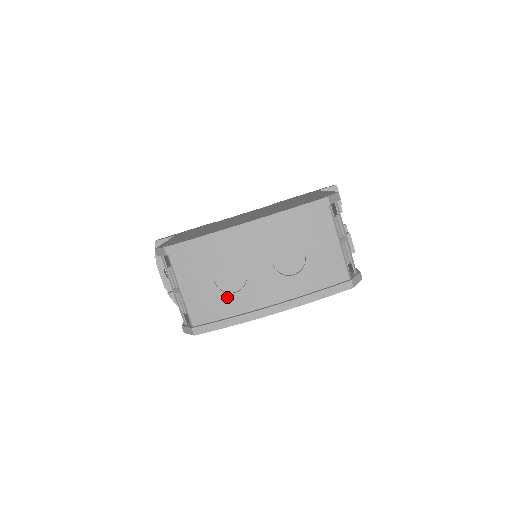
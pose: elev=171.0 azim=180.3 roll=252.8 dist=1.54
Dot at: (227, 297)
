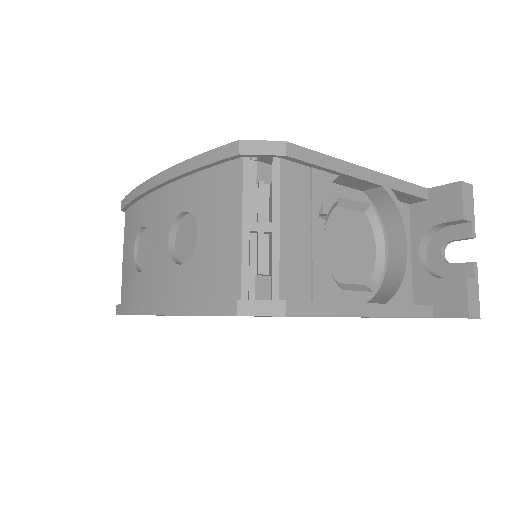
Dot at: (136, 275)
